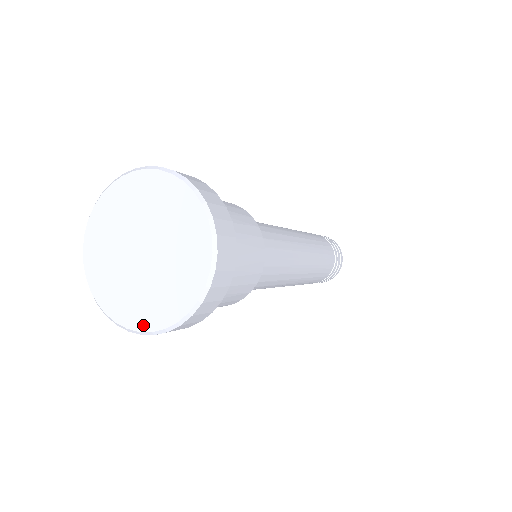
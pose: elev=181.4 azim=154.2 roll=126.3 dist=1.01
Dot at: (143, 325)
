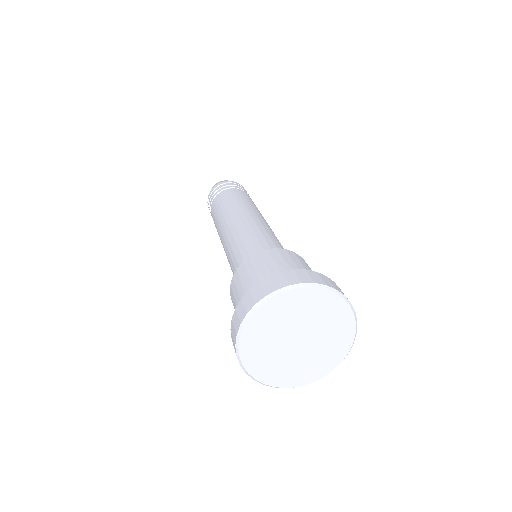
Dot at: (261, 378)
